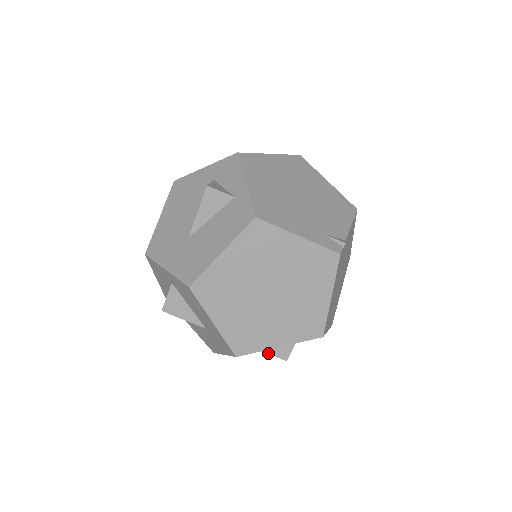
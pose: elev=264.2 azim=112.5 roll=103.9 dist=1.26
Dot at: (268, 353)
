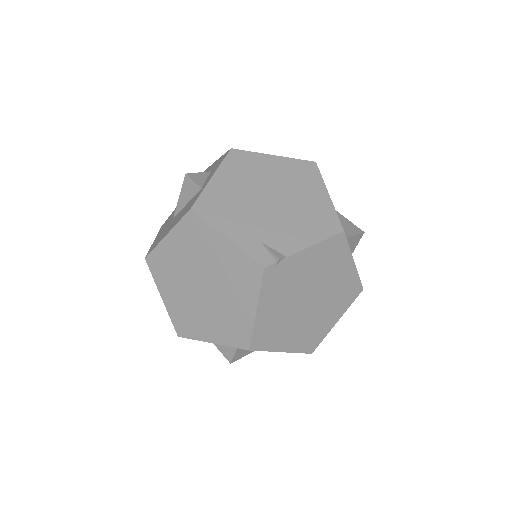
Dot at: (218, 348)
